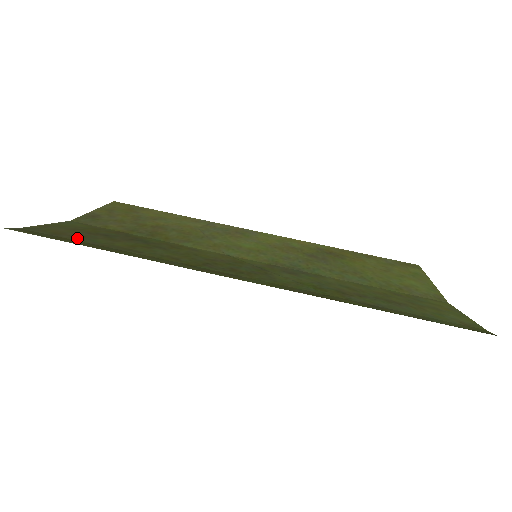
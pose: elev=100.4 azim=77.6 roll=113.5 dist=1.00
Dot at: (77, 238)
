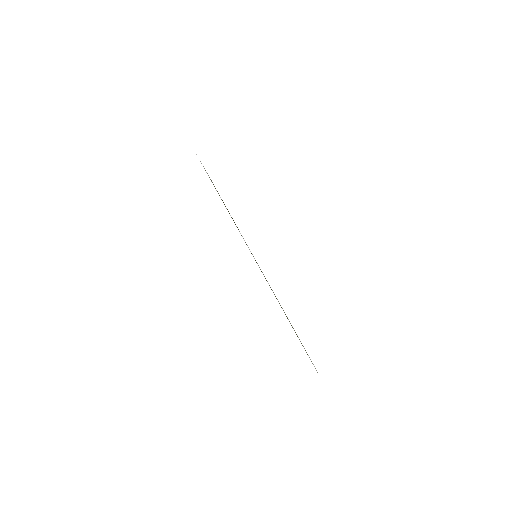
Dot at: occluded
